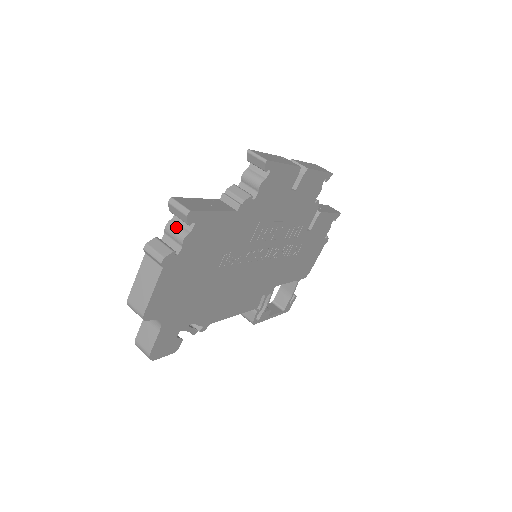
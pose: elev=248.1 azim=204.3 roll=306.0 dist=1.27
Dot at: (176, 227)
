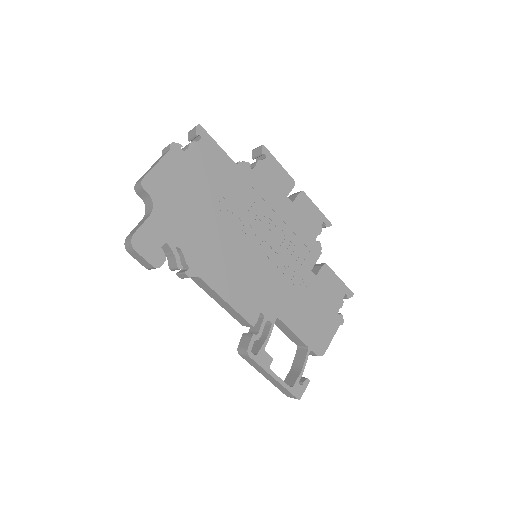
Dot at: occluded
